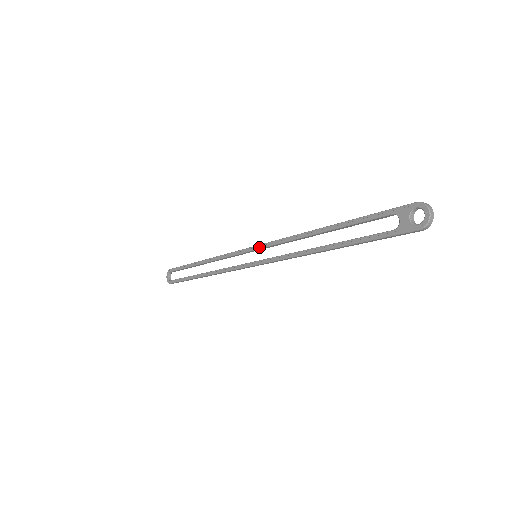
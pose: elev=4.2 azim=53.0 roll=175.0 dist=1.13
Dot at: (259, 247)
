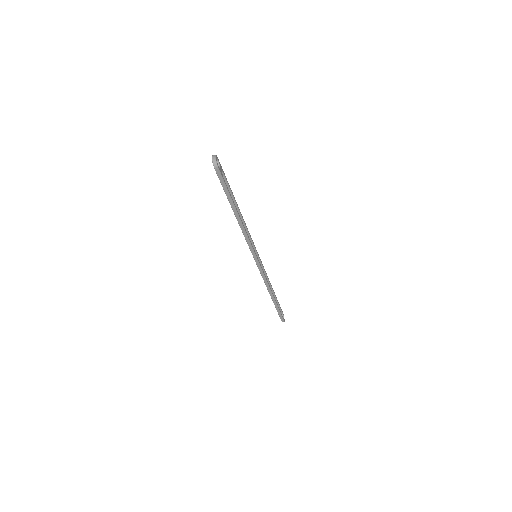
Dot at: occluded
